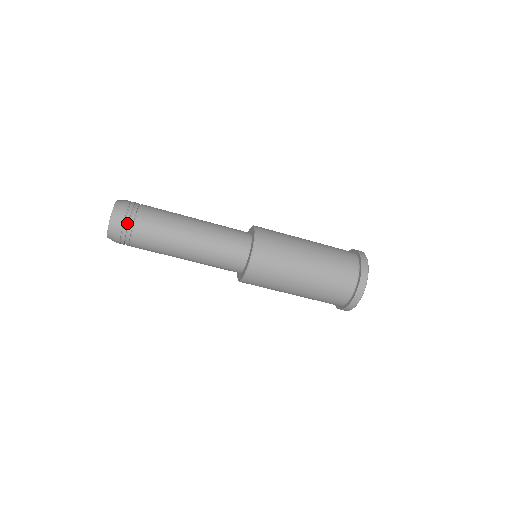
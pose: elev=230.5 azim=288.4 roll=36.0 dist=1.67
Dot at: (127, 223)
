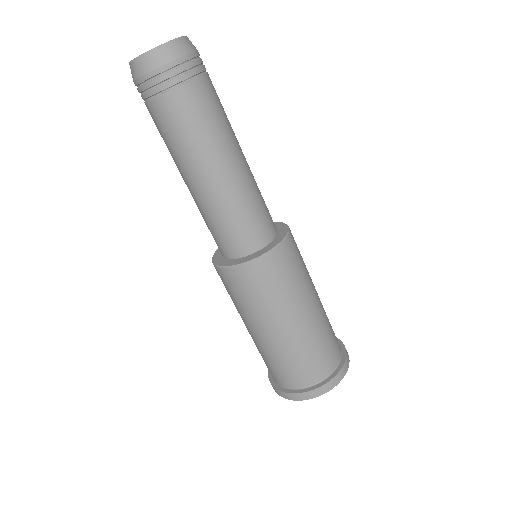
Dot at: (184, 69)
